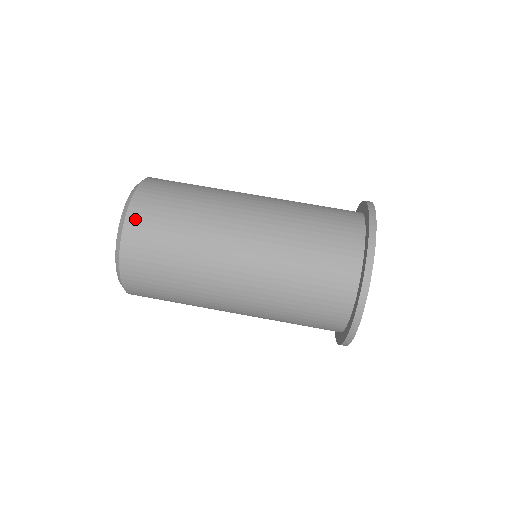
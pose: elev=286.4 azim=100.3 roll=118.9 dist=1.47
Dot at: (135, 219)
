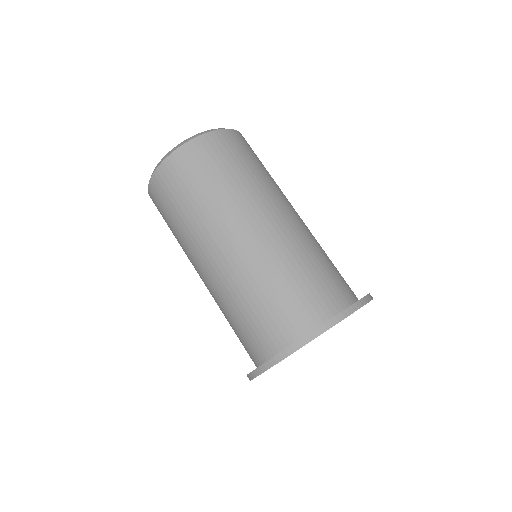
Dot at: (235, 136)
